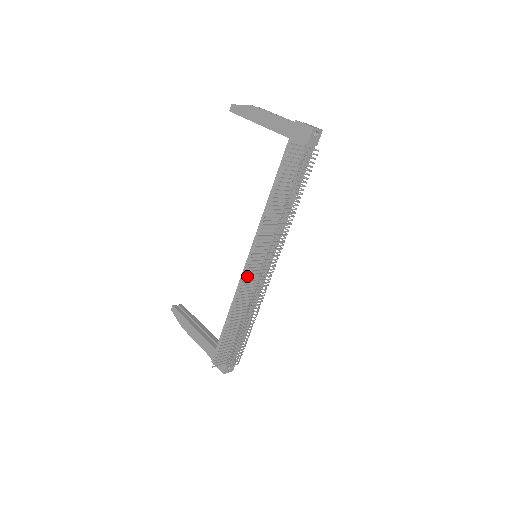
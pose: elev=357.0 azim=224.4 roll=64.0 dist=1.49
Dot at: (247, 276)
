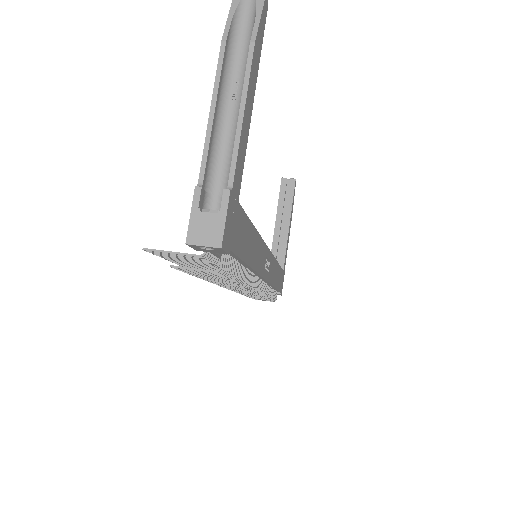
Dot at: occluded
